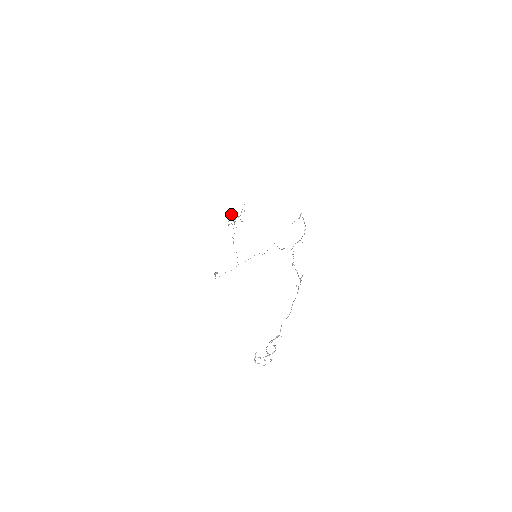
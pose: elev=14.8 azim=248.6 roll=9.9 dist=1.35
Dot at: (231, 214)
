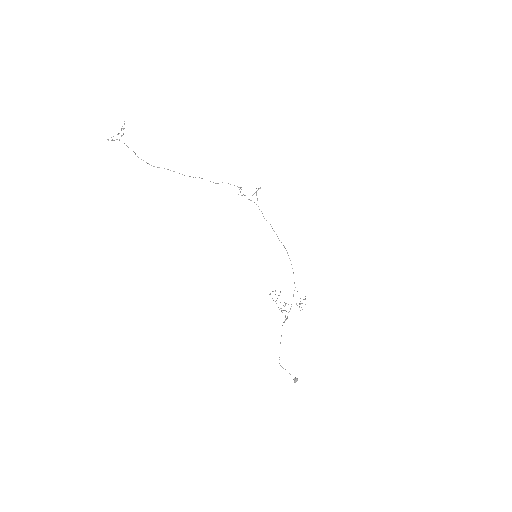
Dot at: occluded
